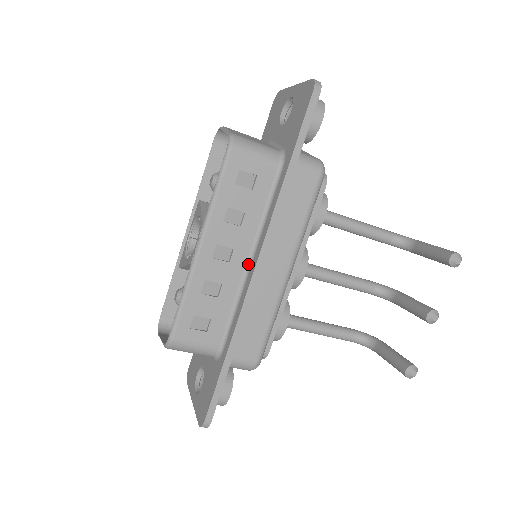
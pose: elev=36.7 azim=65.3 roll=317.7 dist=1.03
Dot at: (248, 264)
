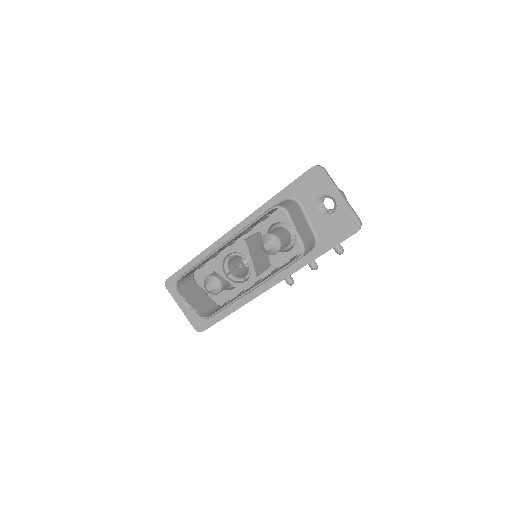
Dot at: occluded
